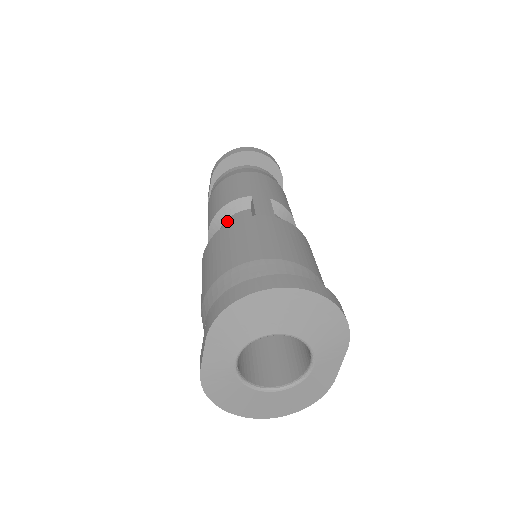
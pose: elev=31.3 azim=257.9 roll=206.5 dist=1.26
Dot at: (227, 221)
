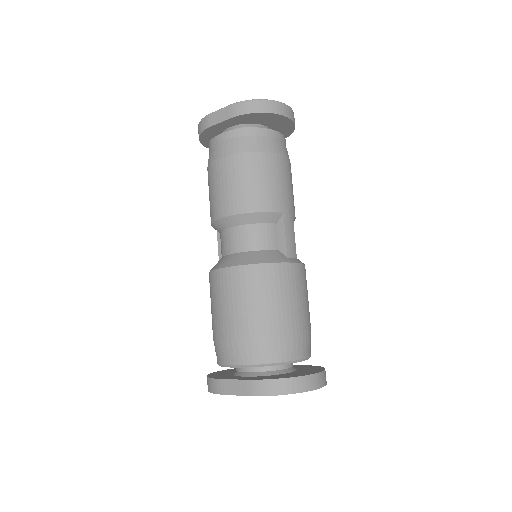
Dot at: (253, 228)
